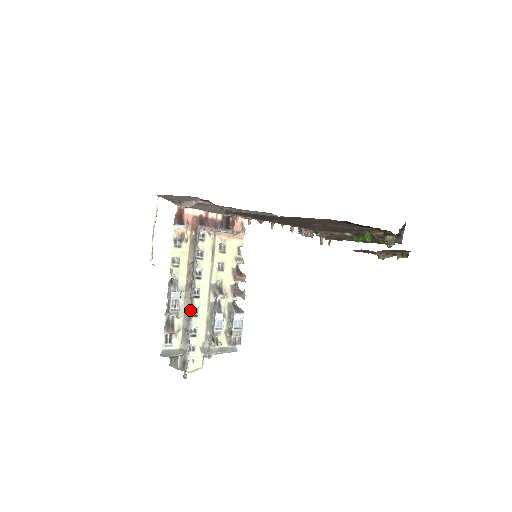
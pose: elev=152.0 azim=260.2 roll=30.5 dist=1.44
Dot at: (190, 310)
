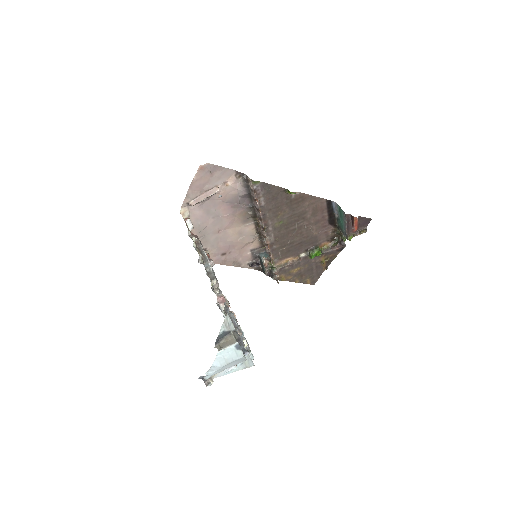
Dot at: (221, 293)
